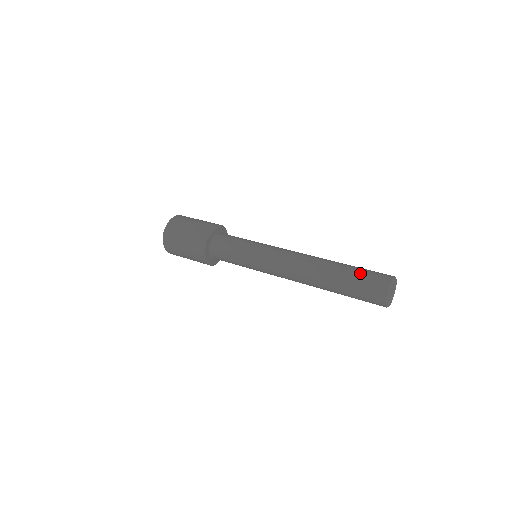
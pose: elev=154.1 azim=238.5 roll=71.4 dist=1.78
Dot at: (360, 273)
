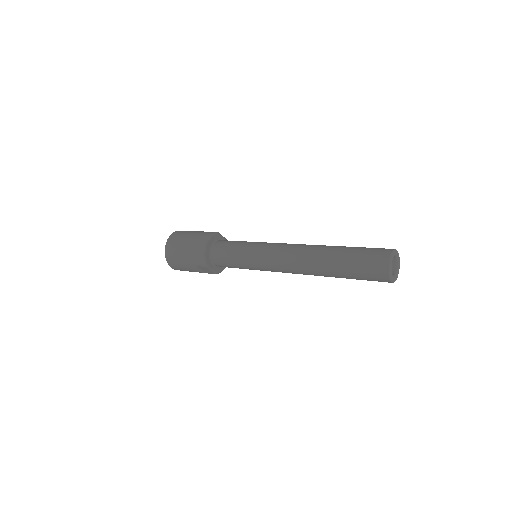
Dot at: occluded
